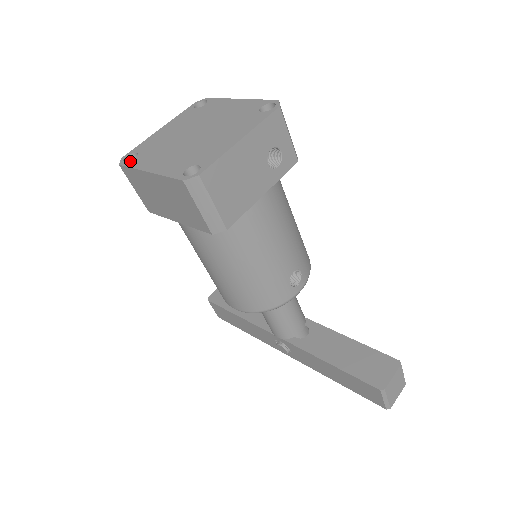
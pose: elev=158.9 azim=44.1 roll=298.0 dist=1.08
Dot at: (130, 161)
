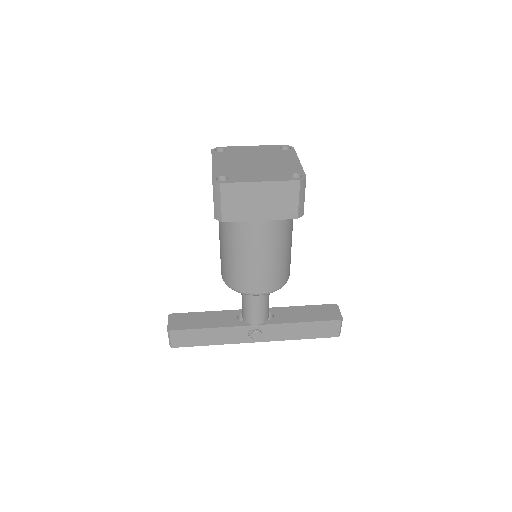
Dot at: (228, 180)
